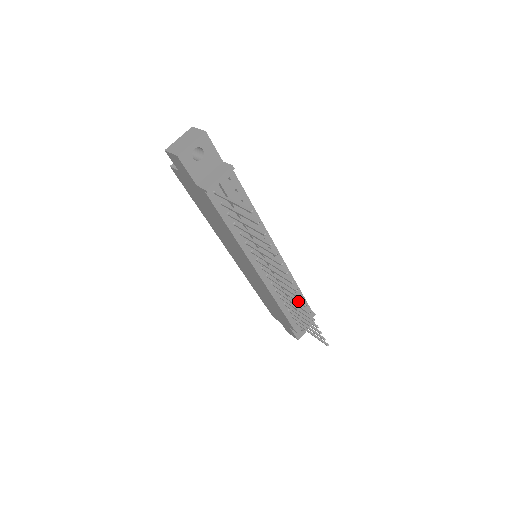
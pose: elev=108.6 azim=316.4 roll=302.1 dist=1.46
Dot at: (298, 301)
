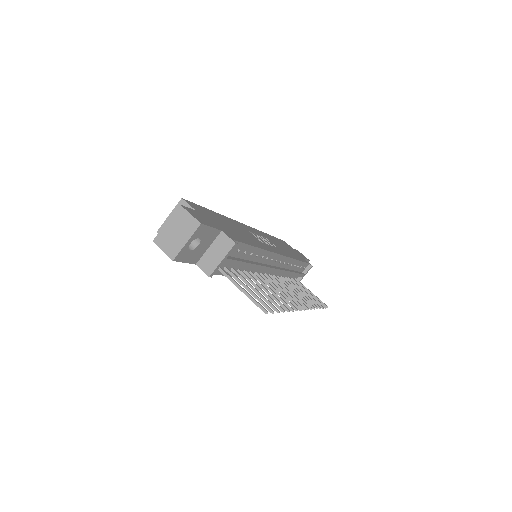
Dot at: occluded
